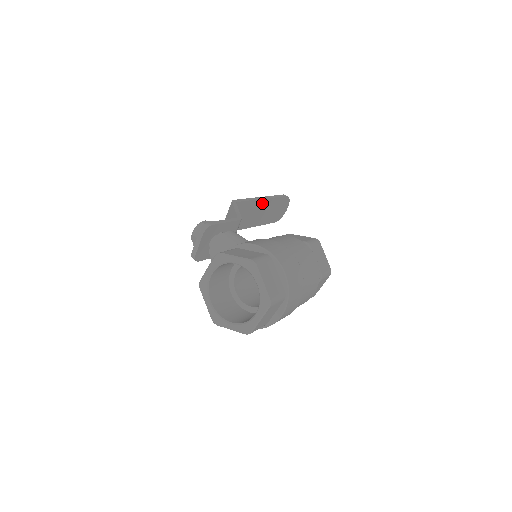
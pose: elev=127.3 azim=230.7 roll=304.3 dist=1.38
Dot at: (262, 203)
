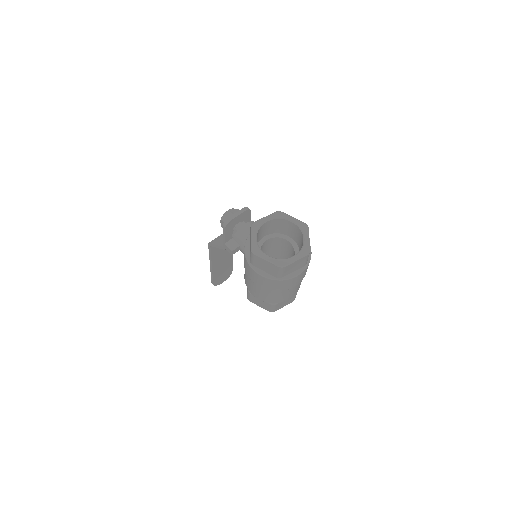
Dot at: (229, 254)
